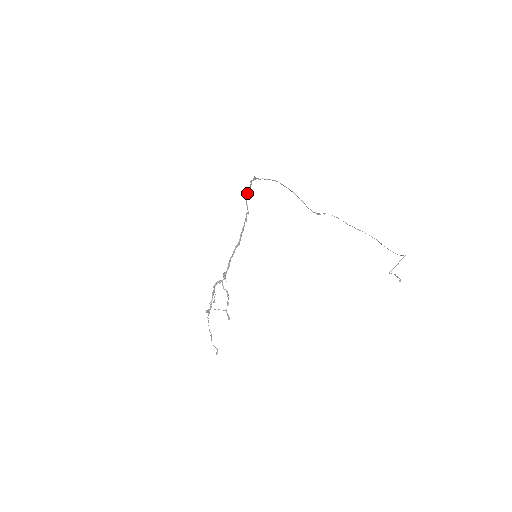
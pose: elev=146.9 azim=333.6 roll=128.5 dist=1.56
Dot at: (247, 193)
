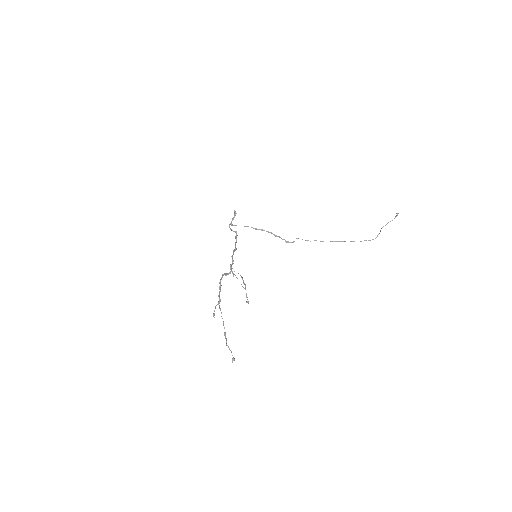
Dot at: (231, 221)
